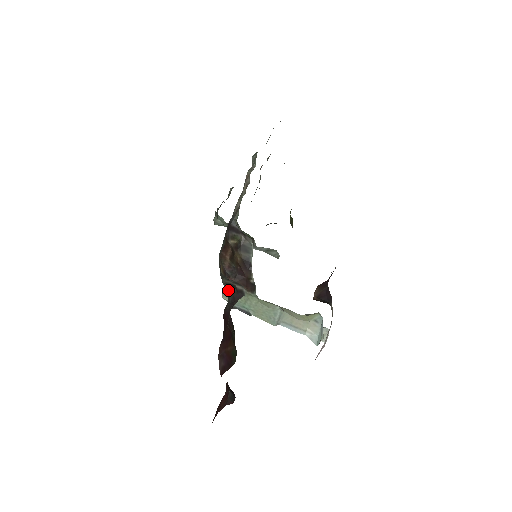
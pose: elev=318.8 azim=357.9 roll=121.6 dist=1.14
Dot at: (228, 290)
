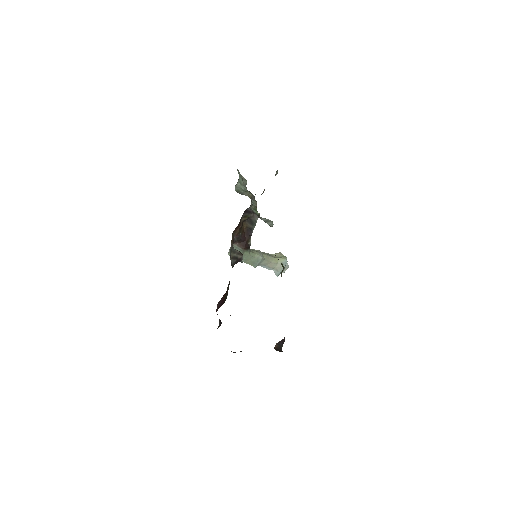
Dot at: (233, 263)
